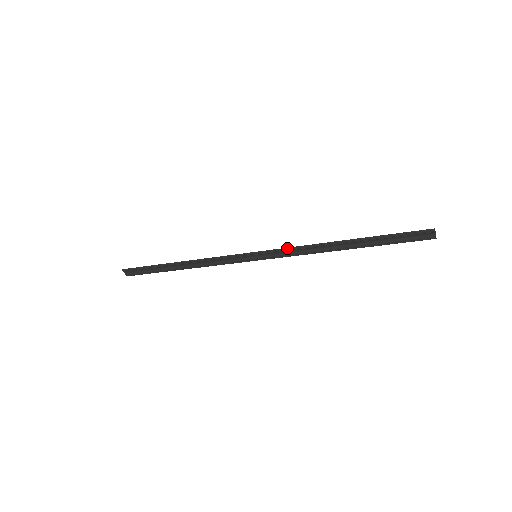
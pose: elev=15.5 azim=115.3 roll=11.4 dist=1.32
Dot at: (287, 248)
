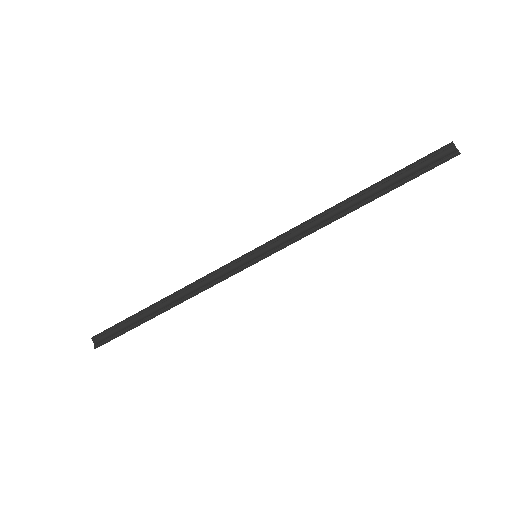
Dot at: (291, 229)
